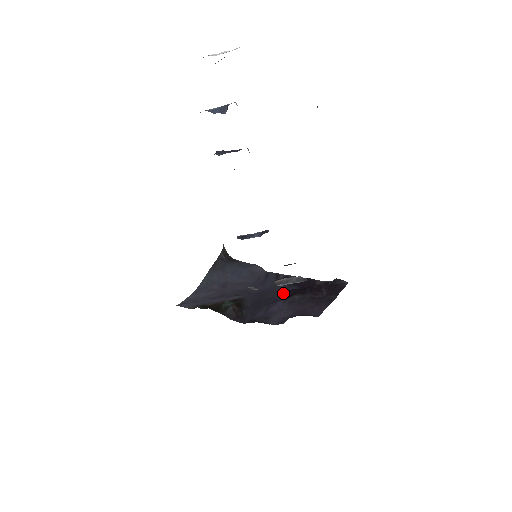
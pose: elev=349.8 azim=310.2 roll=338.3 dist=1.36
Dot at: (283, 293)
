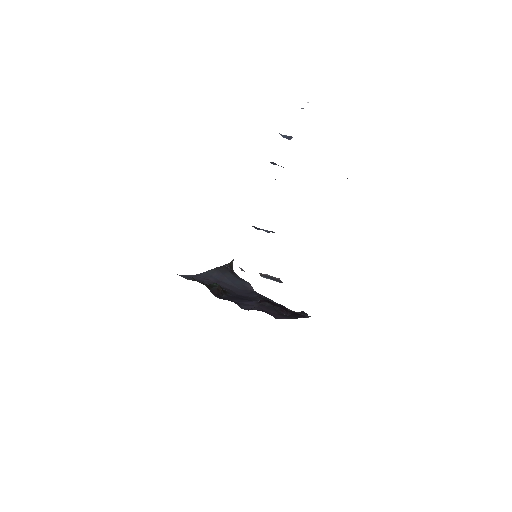
Dot at: occluded
